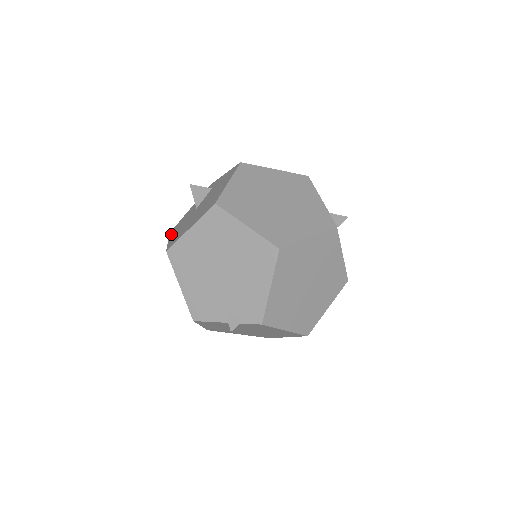
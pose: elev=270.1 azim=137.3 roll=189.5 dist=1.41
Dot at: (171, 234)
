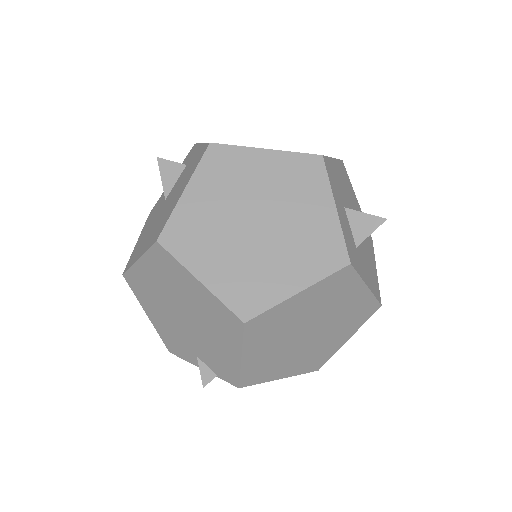
Dot at: (144, 225)
